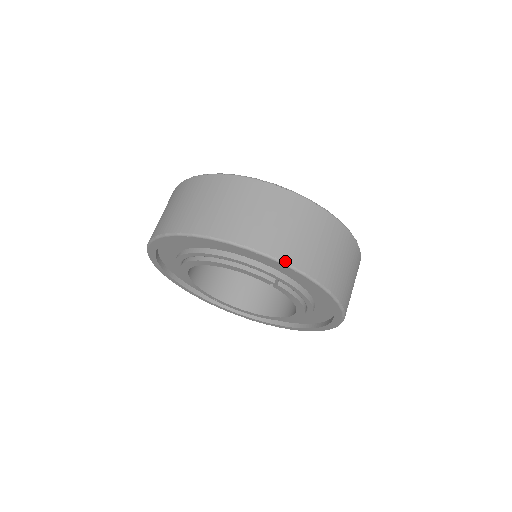
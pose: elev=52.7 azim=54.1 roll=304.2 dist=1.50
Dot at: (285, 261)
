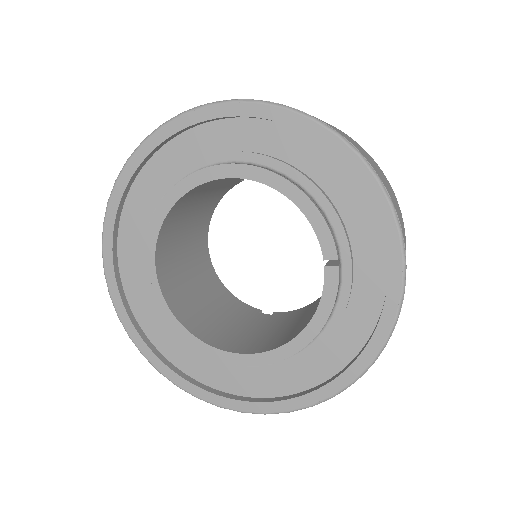
Dot at: (401, 226)
